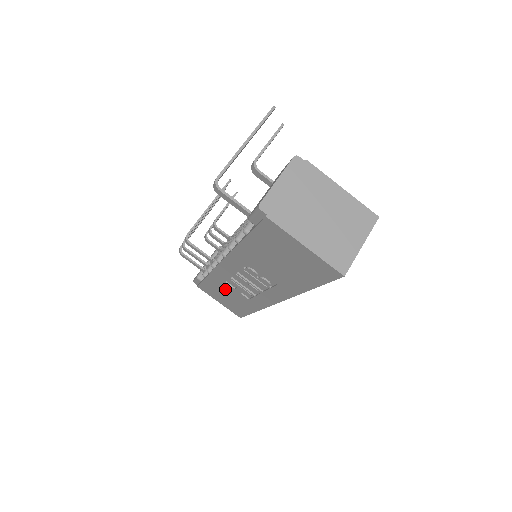
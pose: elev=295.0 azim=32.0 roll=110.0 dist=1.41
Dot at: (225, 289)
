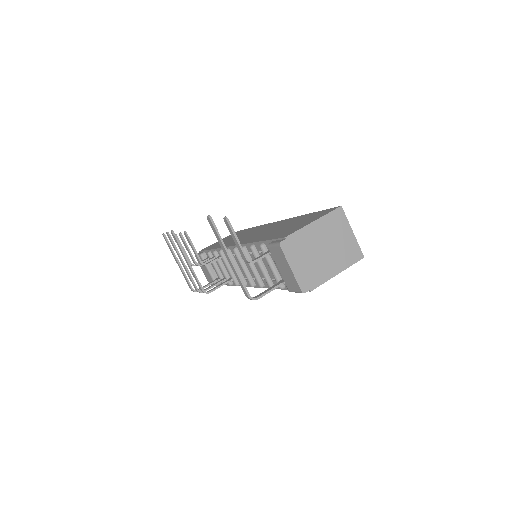
Dot at: occluded
